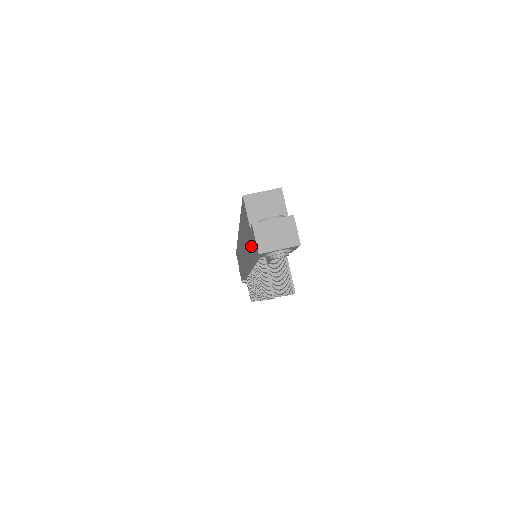
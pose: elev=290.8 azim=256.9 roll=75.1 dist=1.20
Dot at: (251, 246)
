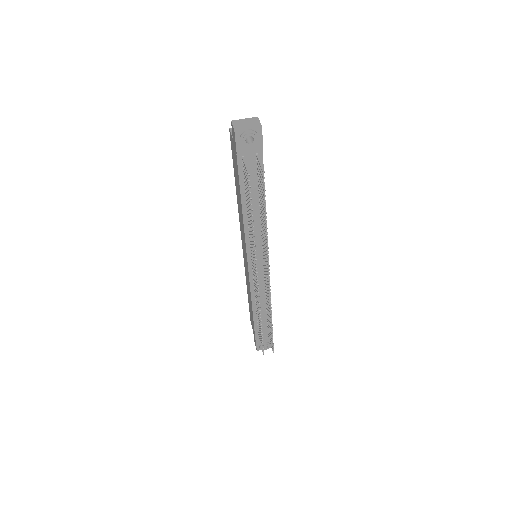
Dot at: (236, 163)
